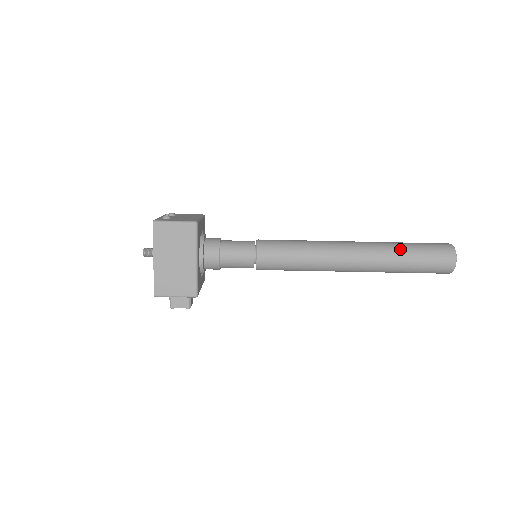
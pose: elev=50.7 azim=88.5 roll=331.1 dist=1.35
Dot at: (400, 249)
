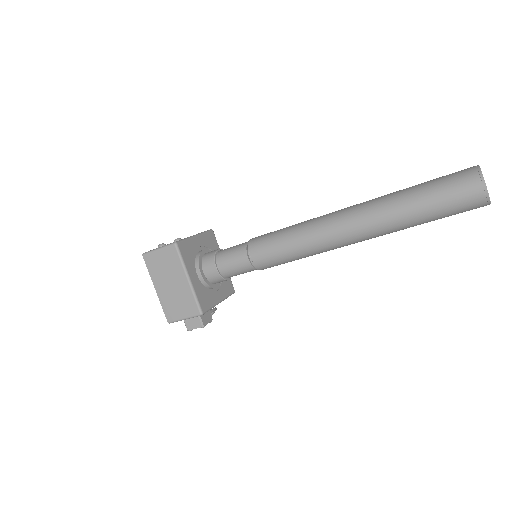
Dot at: (403, 197)
